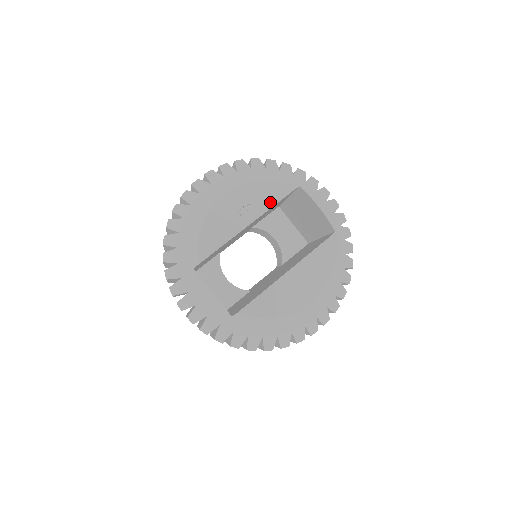
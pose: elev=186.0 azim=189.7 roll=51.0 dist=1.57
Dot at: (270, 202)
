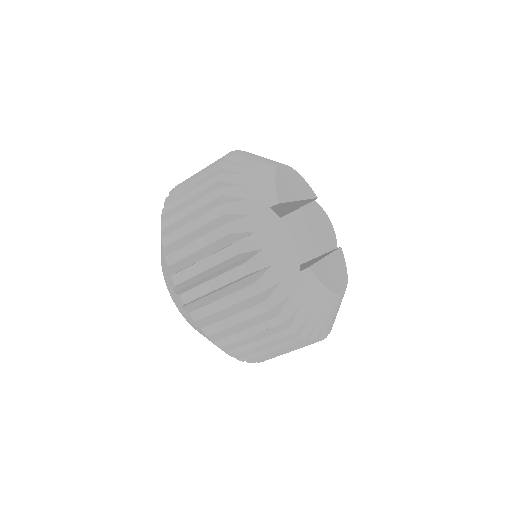
Dot at: (308, 194)
